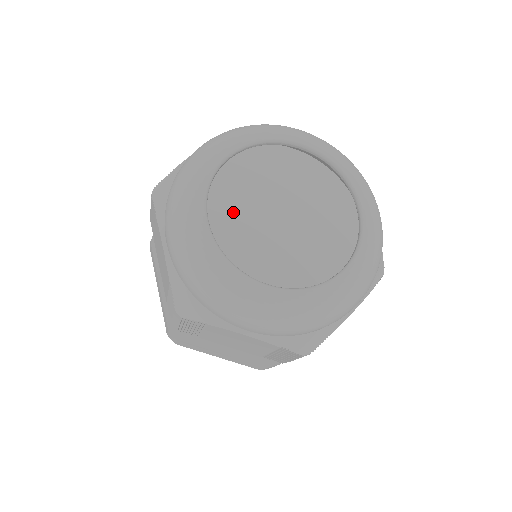
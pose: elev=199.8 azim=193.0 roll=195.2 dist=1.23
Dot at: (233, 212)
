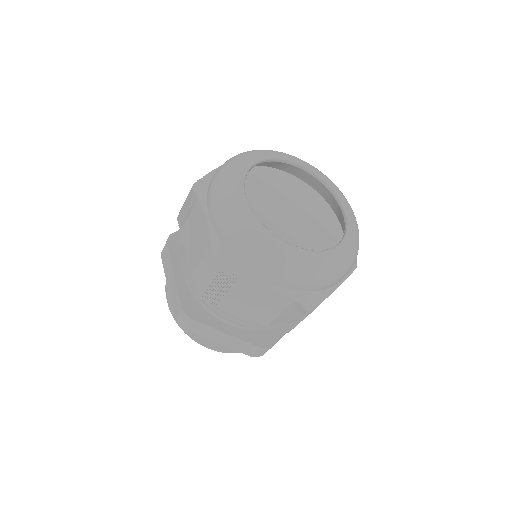
Dot at: (274, 193)
